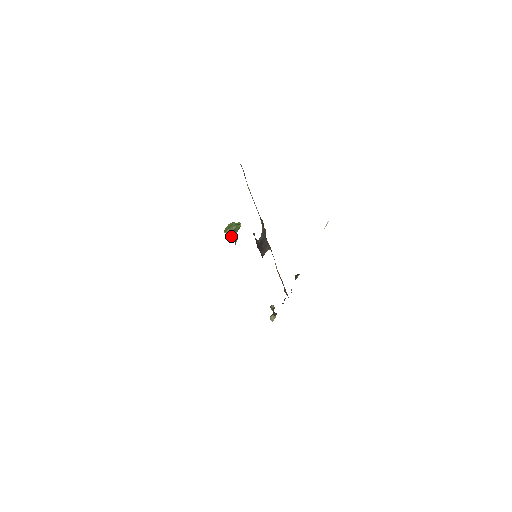
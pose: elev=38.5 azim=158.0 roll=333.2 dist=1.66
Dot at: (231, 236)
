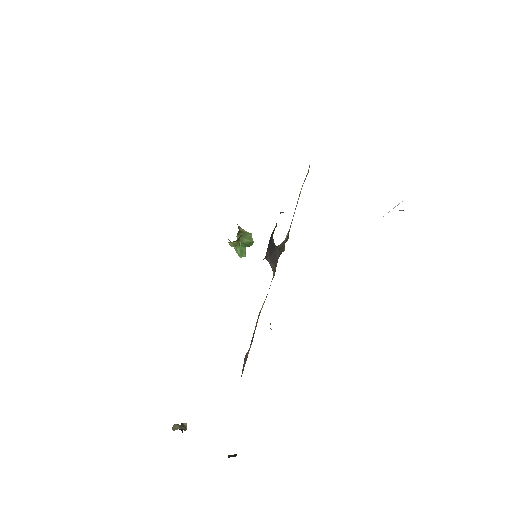
Dot at: (236, 236)
